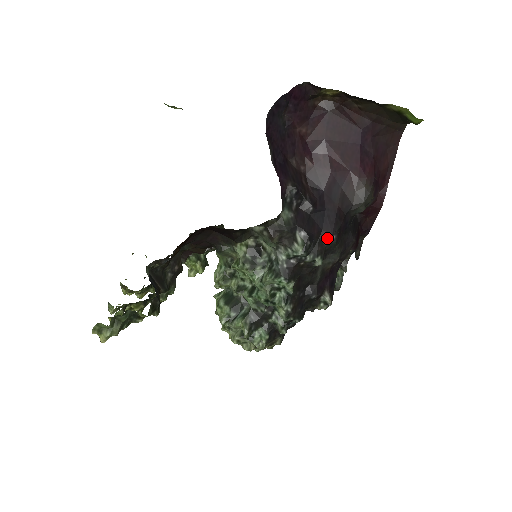
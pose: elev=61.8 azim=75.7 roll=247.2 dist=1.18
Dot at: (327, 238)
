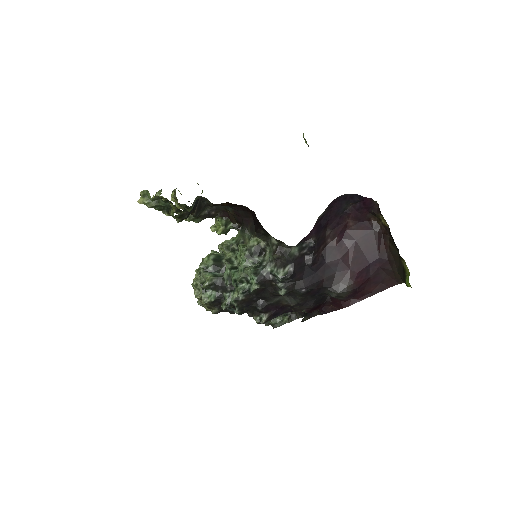
Dot at: (300, 286)
